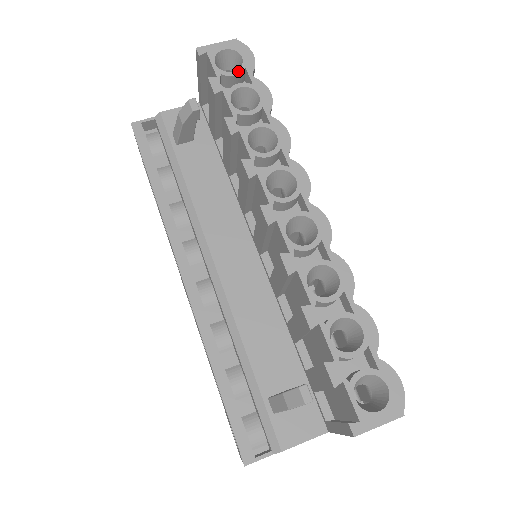
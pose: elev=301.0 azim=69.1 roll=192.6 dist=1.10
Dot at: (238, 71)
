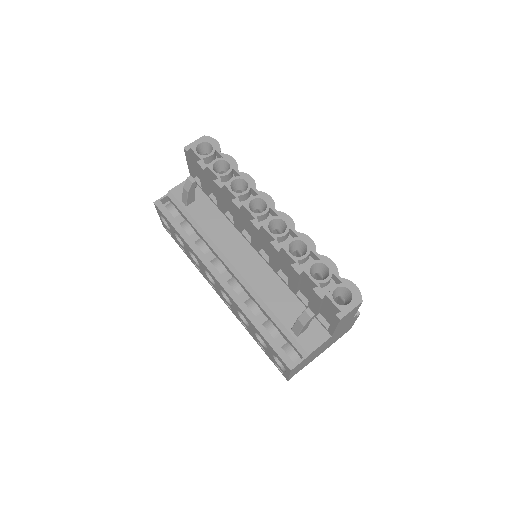
Dot at: (212, 153)
